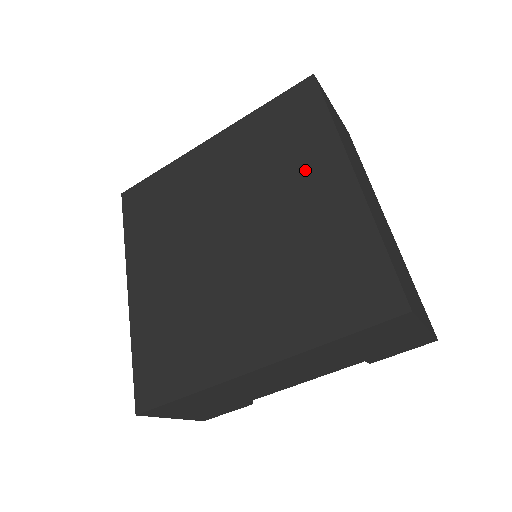
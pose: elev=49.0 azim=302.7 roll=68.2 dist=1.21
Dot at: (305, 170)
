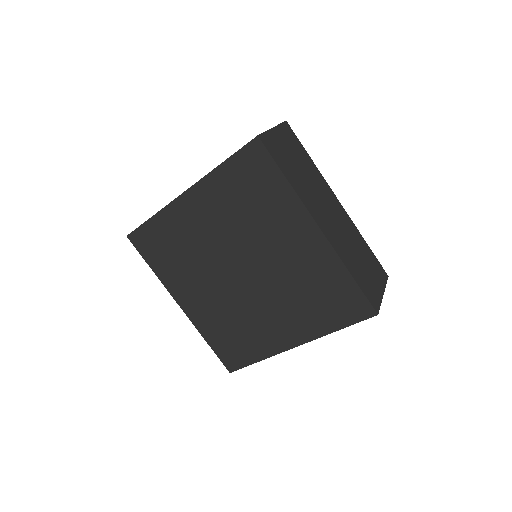
Dot at: (282, 225)
